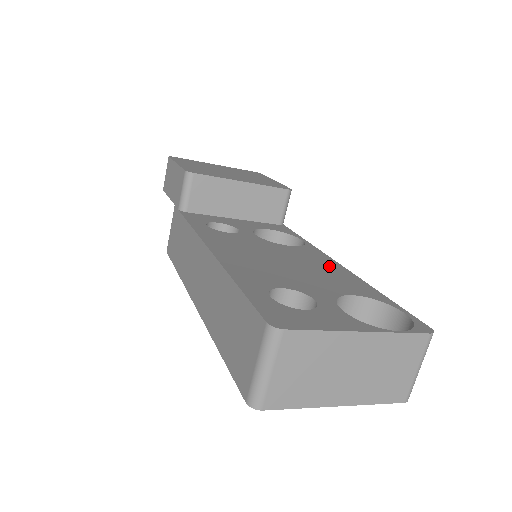
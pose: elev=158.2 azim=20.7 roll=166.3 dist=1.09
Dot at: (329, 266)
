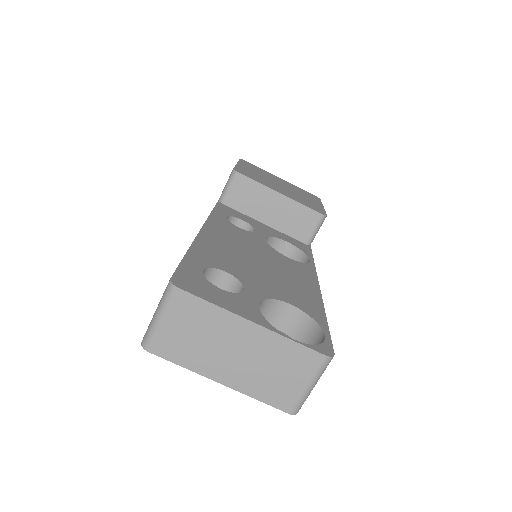
Dot at: (304, 282)
